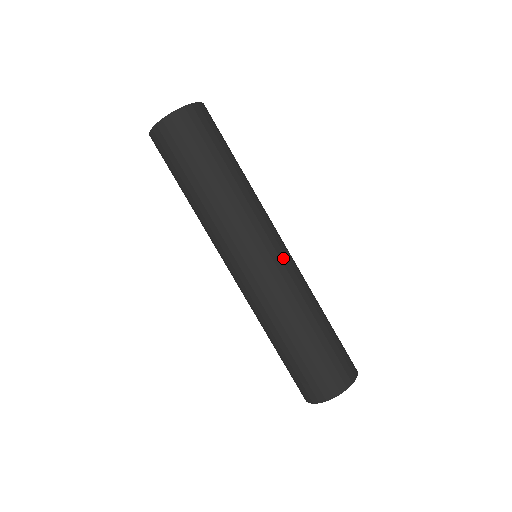
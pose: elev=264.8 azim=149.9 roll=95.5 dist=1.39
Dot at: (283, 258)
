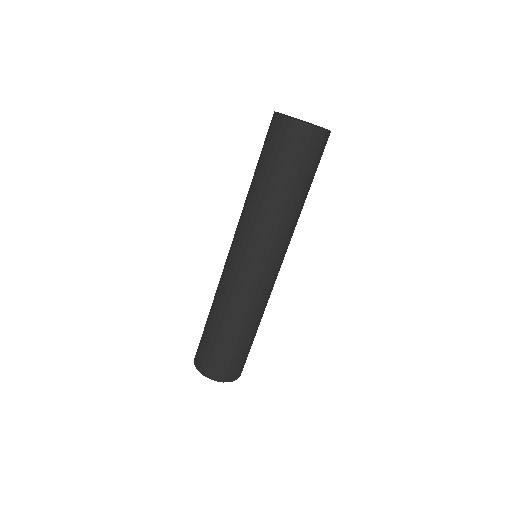
Dot at: (273, 278)
